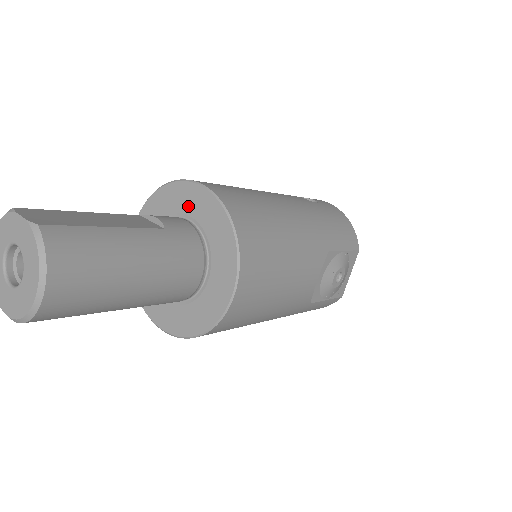
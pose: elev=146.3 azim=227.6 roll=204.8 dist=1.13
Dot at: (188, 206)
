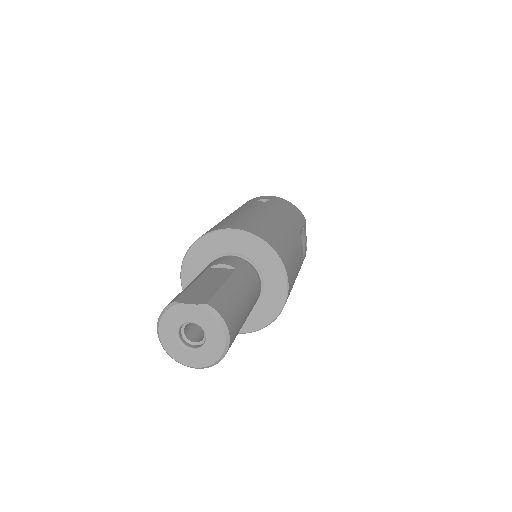
Dot at: (228, 246)
